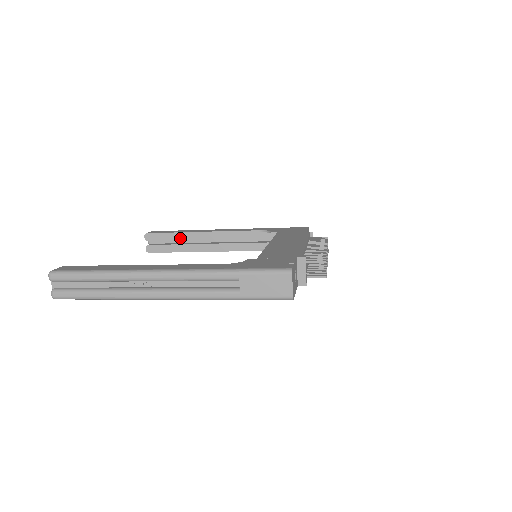
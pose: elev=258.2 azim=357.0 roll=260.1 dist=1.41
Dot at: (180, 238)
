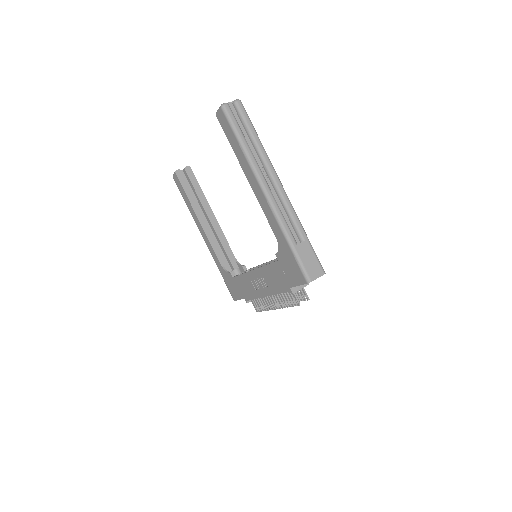
Dot at: (200, 196)
